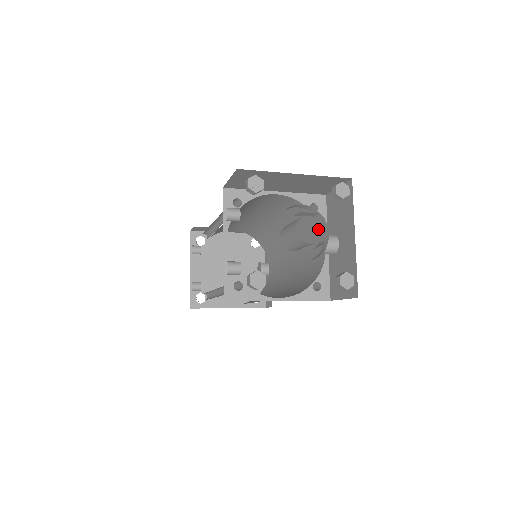
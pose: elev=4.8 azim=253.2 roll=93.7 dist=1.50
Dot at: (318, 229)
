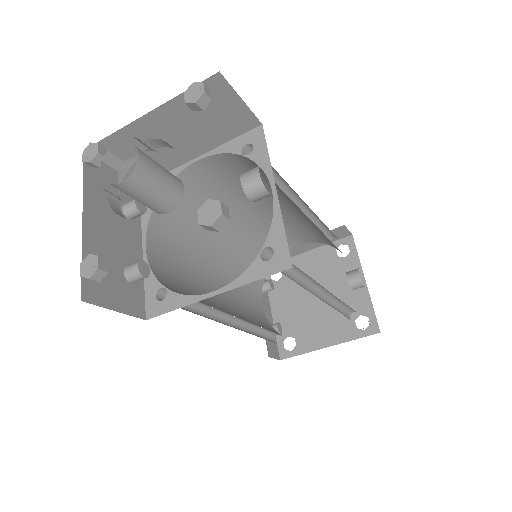
Dot at: occluded
